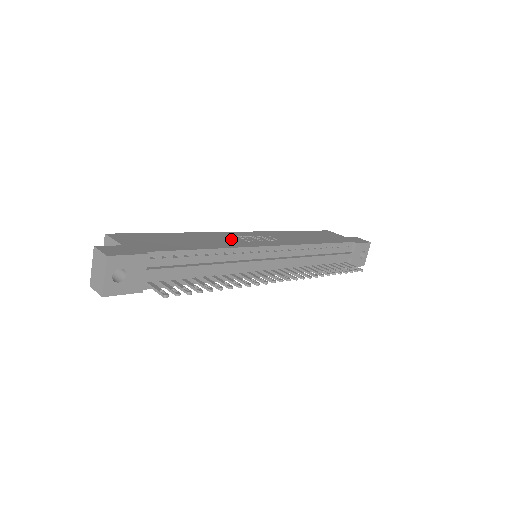
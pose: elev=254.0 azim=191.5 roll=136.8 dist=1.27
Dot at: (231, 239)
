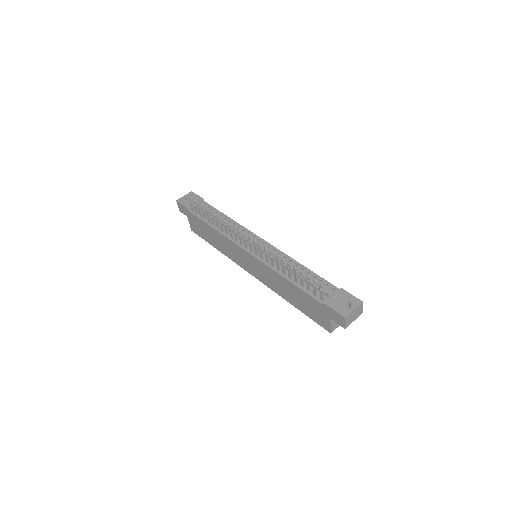
Dot at: occluded
